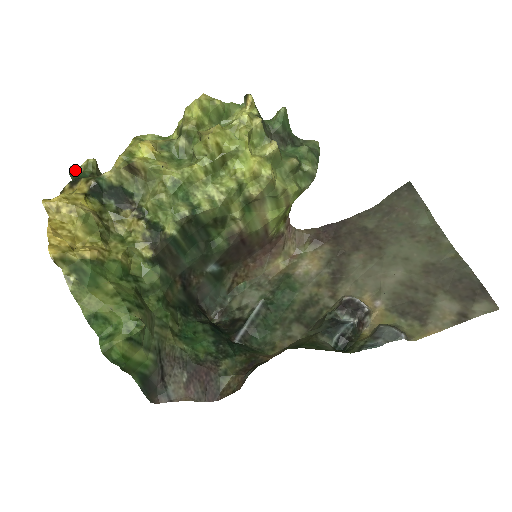
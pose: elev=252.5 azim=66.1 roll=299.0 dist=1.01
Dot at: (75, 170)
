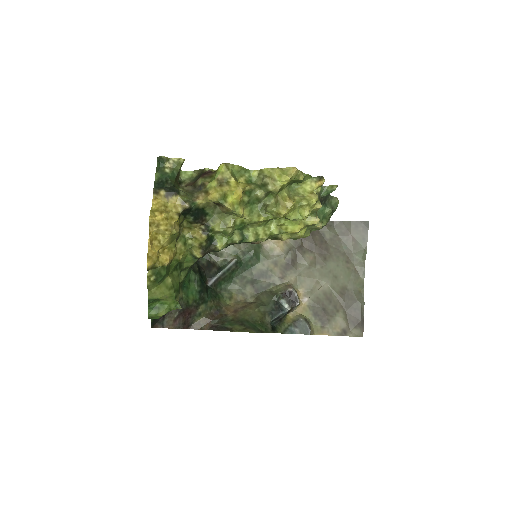
Dot at: (165, 162)
